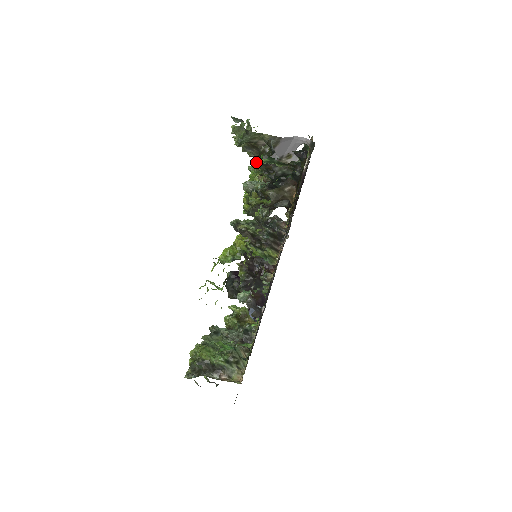
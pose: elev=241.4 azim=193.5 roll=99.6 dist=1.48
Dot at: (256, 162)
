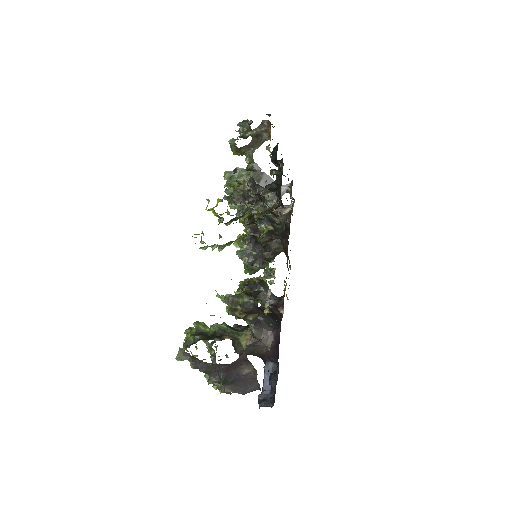
Dot at: (237, 124)
